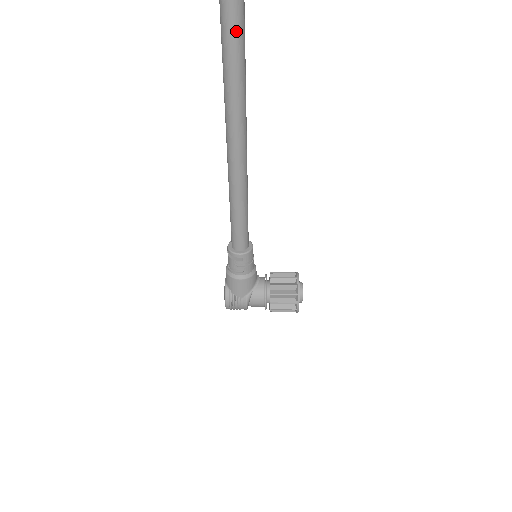
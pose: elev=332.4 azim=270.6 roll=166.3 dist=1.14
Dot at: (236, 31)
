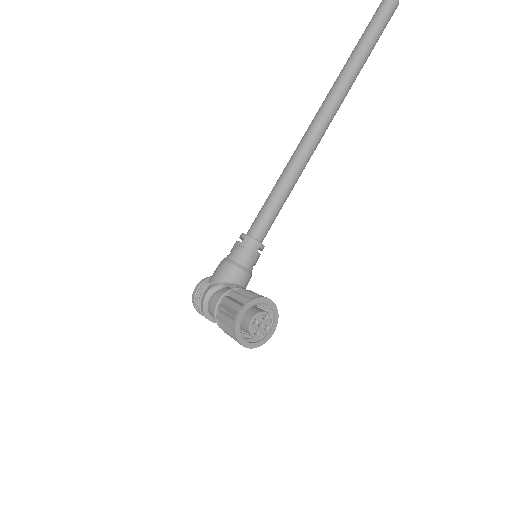
Dot at: (349, 65)
